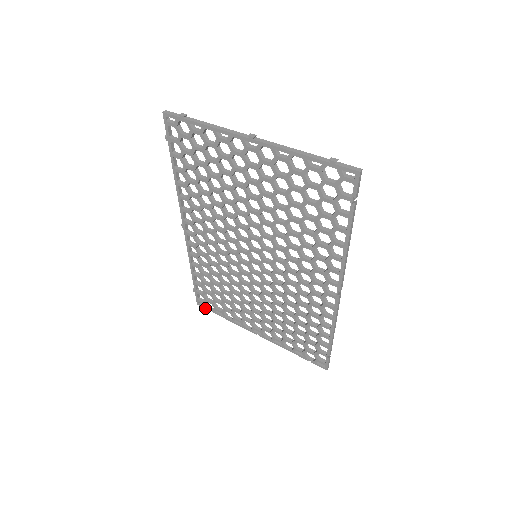
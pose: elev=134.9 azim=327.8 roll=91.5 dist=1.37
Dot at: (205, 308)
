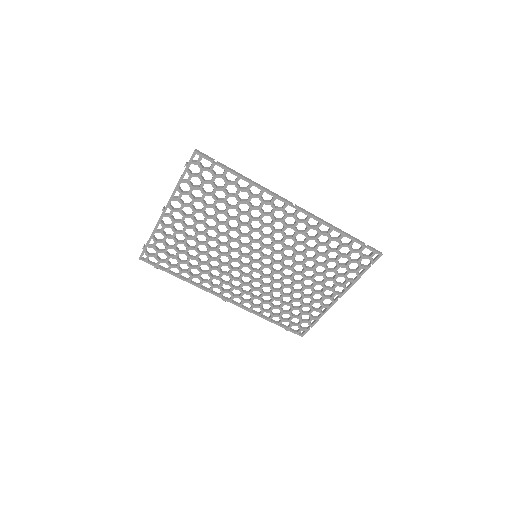
Dot at: (306, 332)
